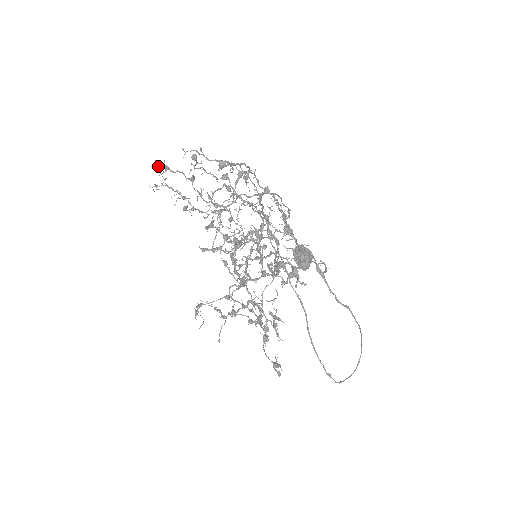
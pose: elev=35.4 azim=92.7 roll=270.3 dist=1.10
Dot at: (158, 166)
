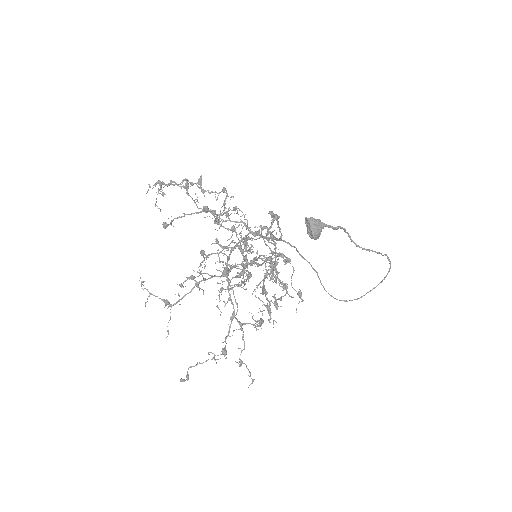
Dot at: (152, 188)
